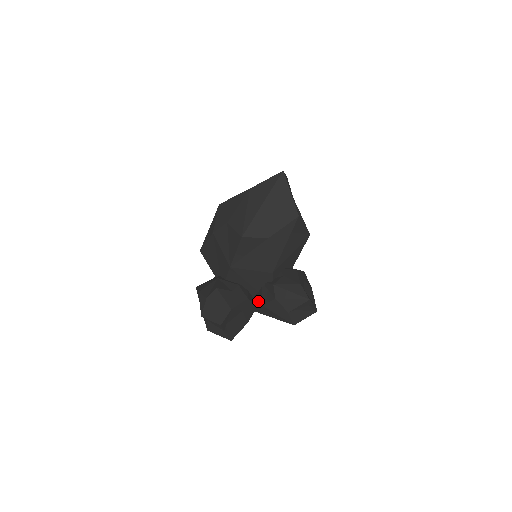
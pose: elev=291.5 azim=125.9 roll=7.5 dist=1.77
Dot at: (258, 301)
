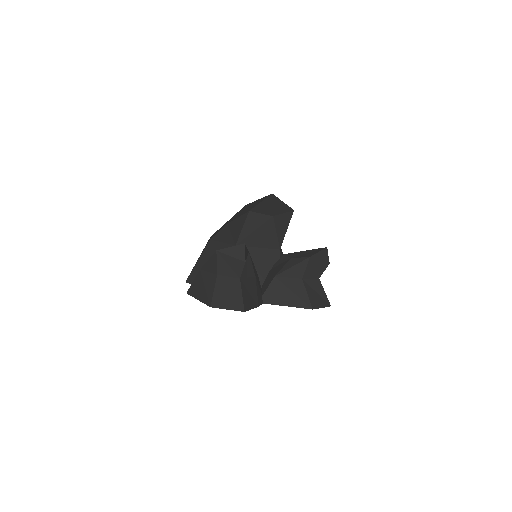
Dot at: (268, 282)
